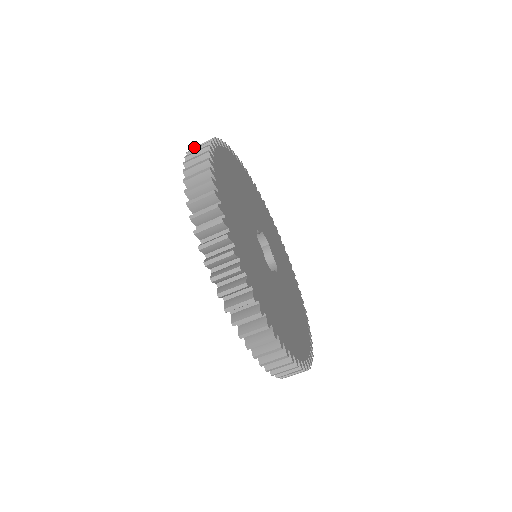
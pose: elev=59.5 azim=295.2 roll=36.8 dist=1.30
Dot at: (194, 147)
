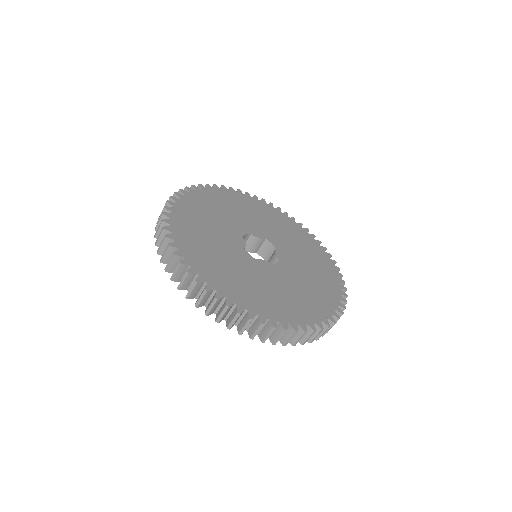
Dot at: (167, 268)
